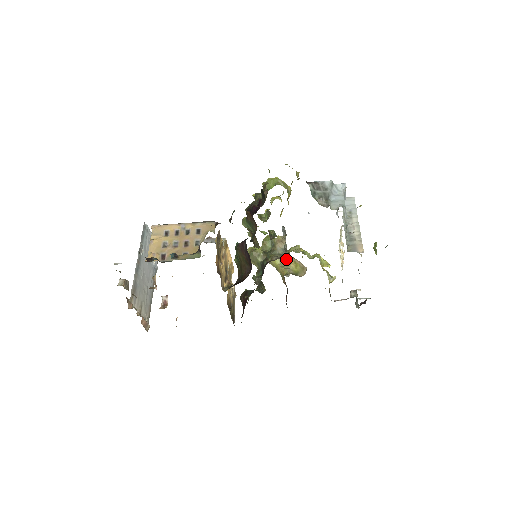
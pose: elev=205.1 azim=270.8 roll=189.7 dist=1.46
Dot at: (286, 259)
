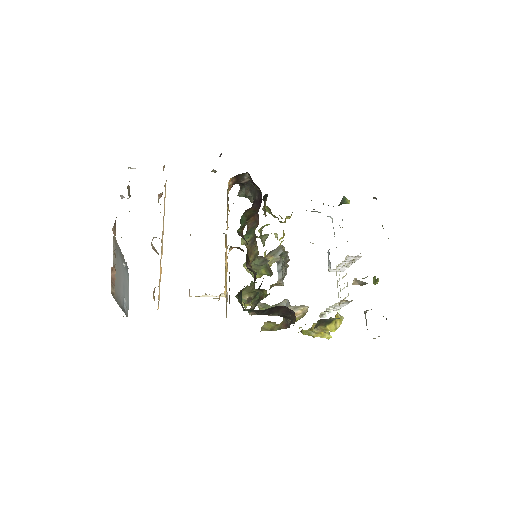
Dot at: (288, 261)
